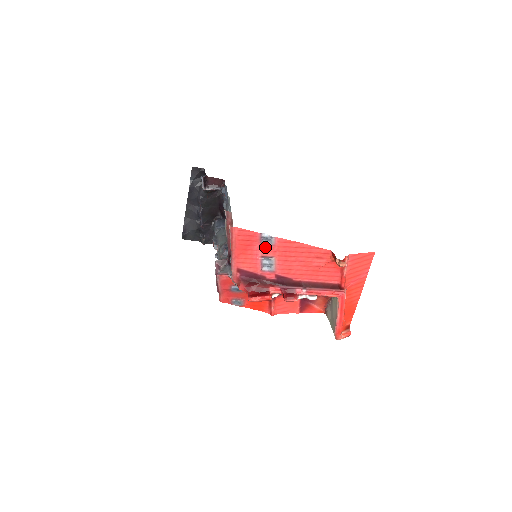
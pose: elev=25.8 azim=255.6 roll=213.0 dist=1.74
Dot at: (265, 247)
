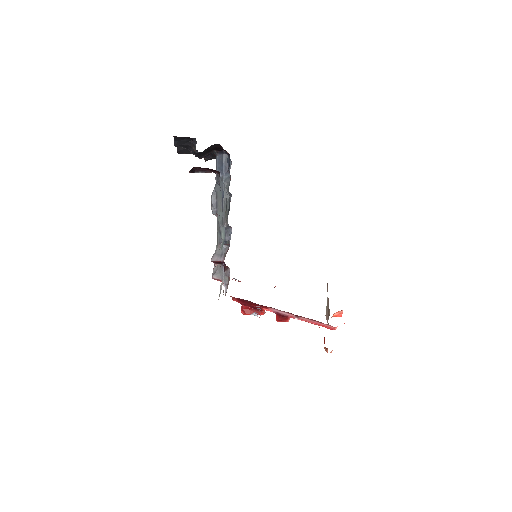
Dot at: occluded
